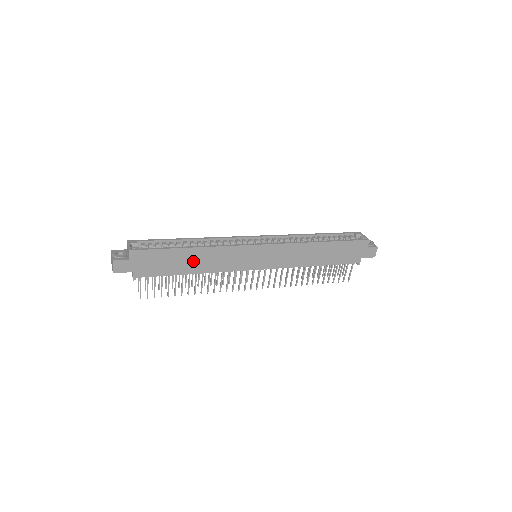
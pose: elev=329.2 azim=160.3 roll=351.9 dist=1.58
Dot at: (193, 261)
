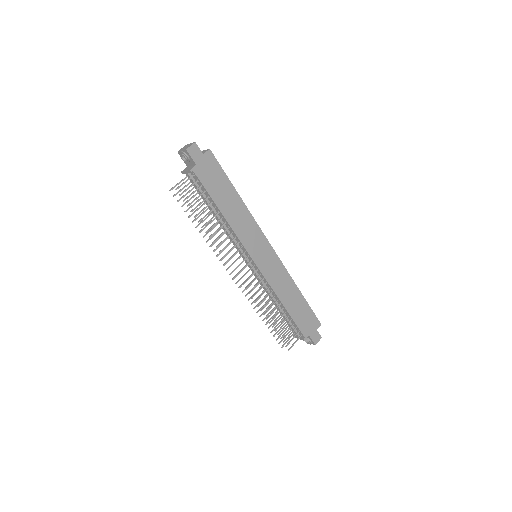
Dot at: (231, 205)
